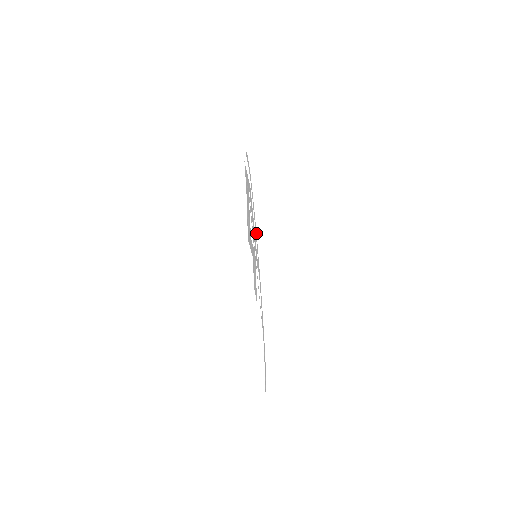
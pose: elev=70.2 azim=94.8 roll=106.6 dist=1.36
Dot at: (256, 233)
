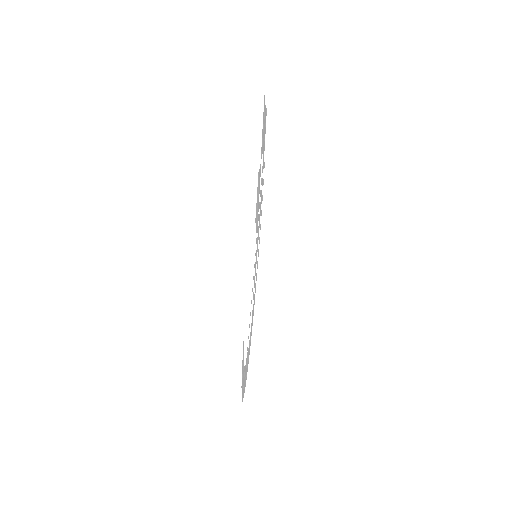
Dot at: occluded
